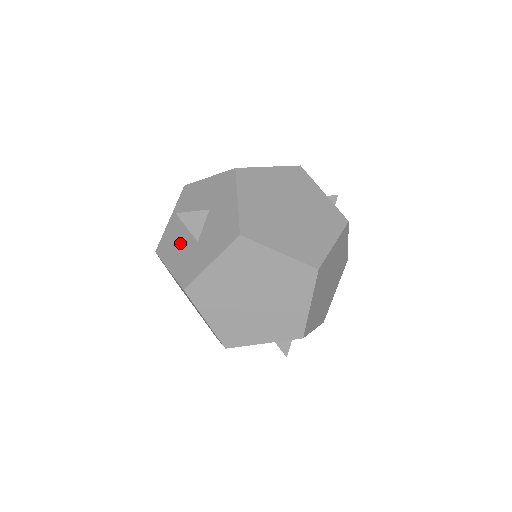
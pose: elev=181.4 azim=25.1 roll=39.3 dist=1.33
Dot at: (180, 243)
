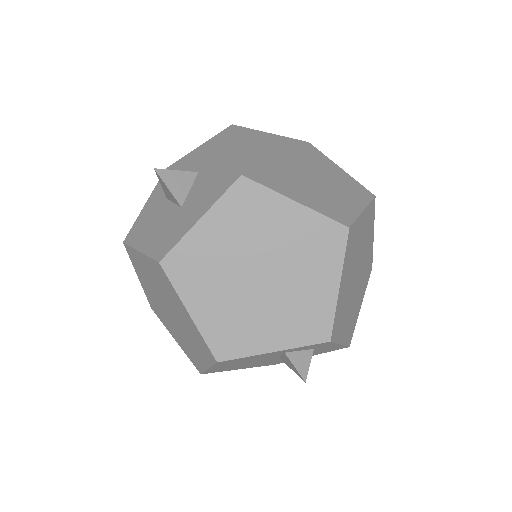
Dot at: (157, 219)
